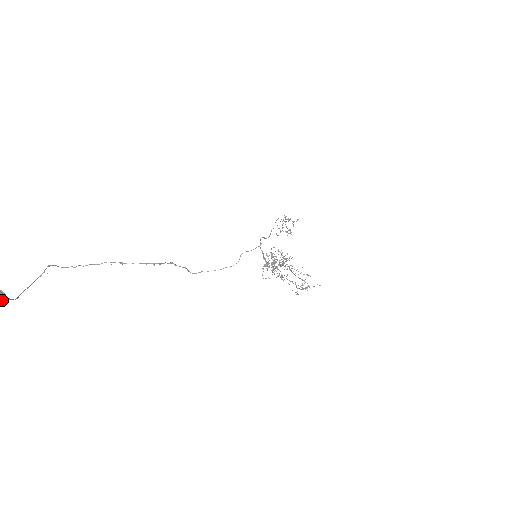
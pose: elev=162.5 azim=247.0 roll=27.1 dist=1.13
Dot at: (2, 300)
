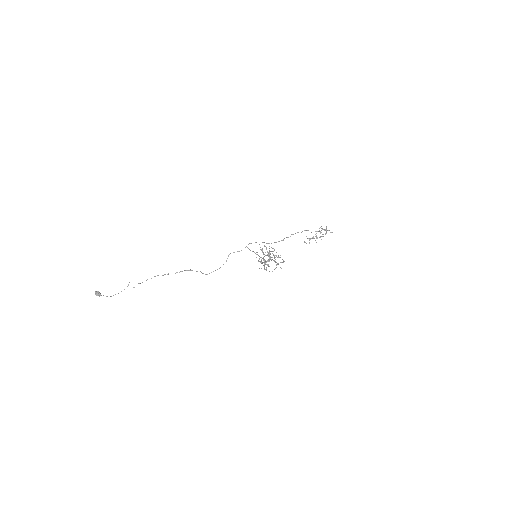
Dot at: (98, 295)
